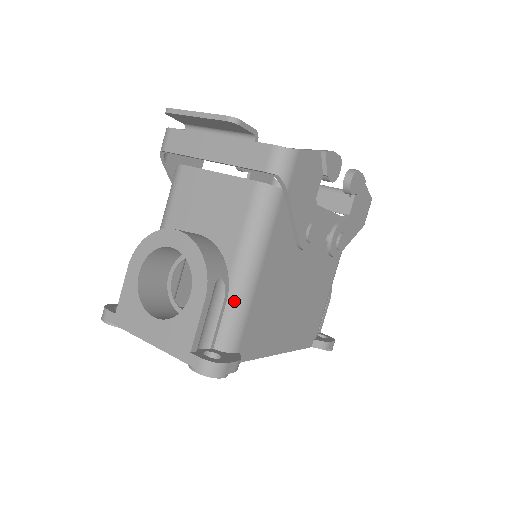
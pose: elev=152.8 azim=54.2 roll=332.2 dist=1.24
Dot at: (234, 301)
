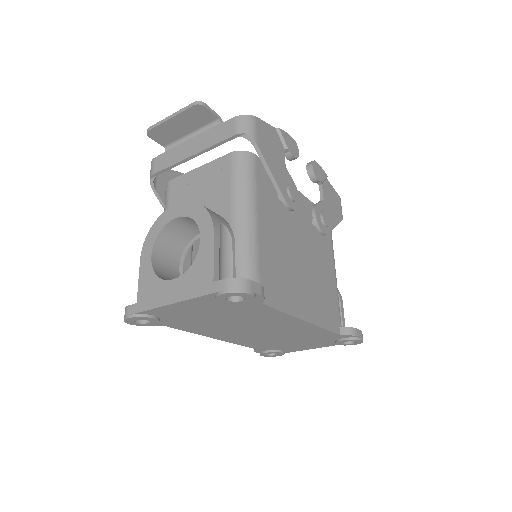
Dot at: (242, 244)
